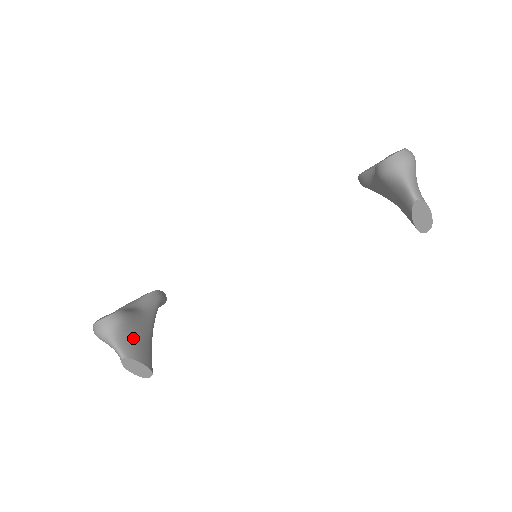
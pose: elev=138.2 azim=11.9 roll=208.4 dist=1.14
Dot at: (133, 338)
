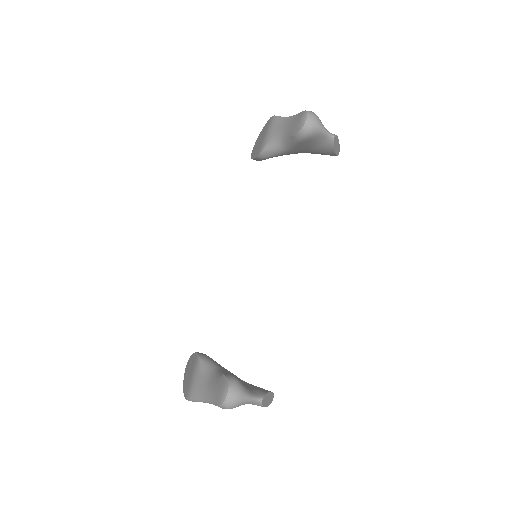
Dot at: (247, 385)
